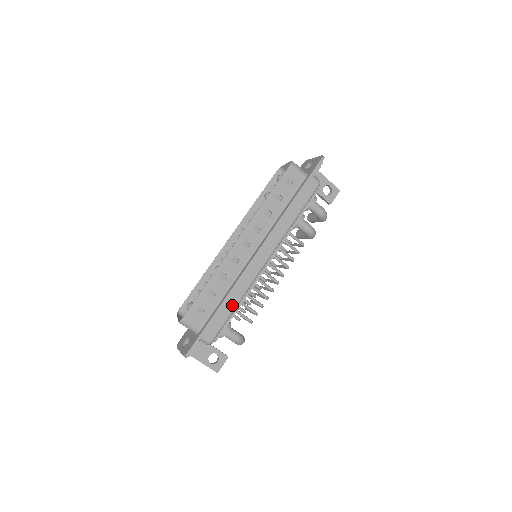
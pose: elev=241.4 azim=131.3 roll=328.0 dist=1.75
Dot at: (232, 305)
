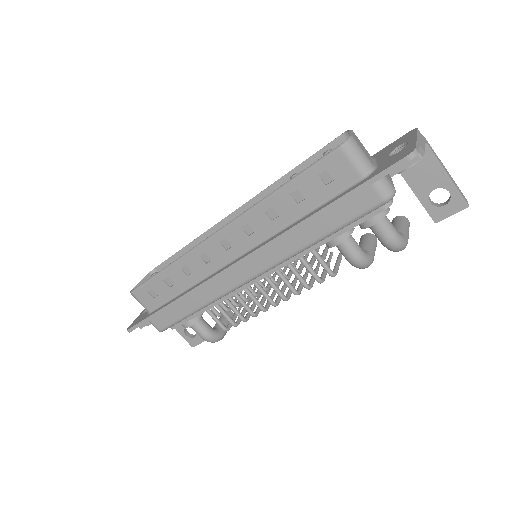
Dot at: (190, 307)
